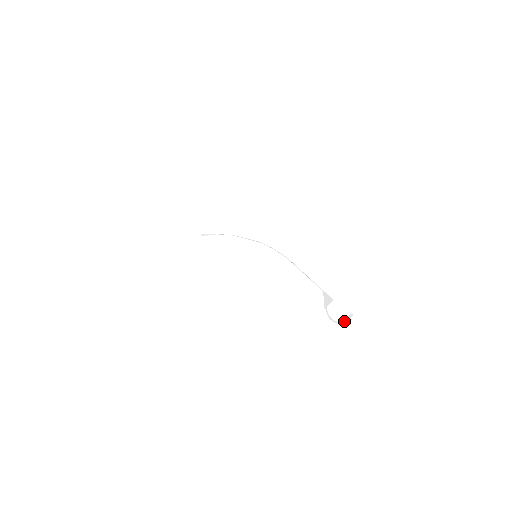
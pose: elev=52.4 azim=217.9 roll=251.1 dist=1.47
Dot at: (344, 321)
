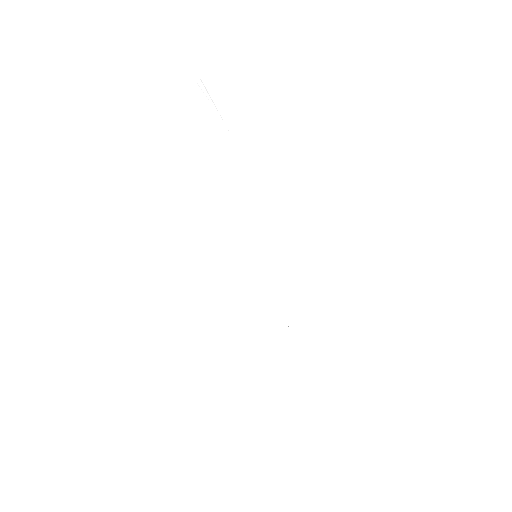
Dot at: (298, 479)
